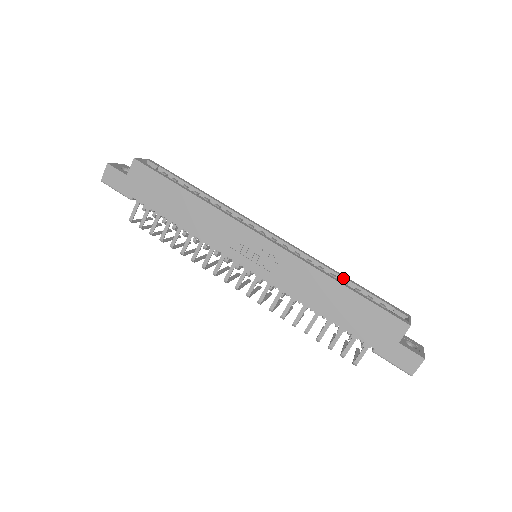
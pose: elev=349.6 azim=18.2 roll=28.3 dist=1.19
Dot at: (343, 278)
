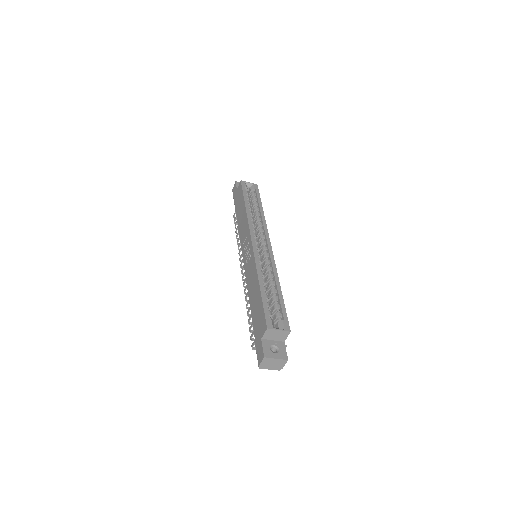
Dot at: (276, 287)
